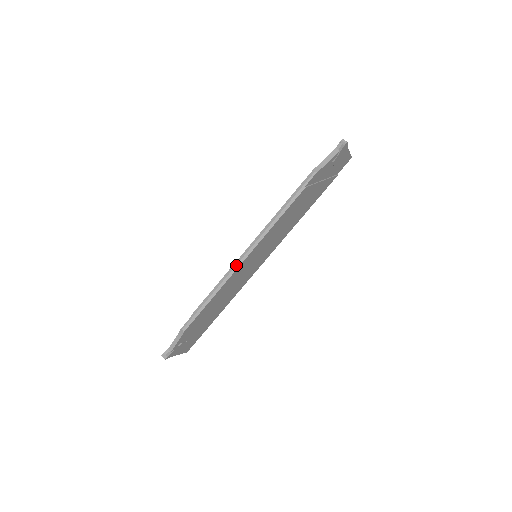
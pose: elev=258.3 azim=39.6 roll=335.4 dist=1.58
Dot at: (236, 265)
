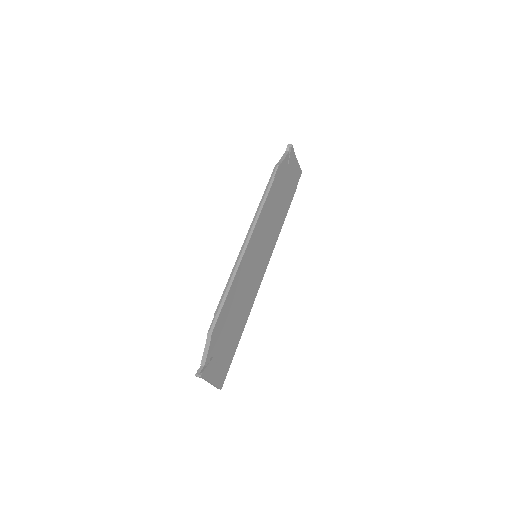
Dot at: (241, 254)
